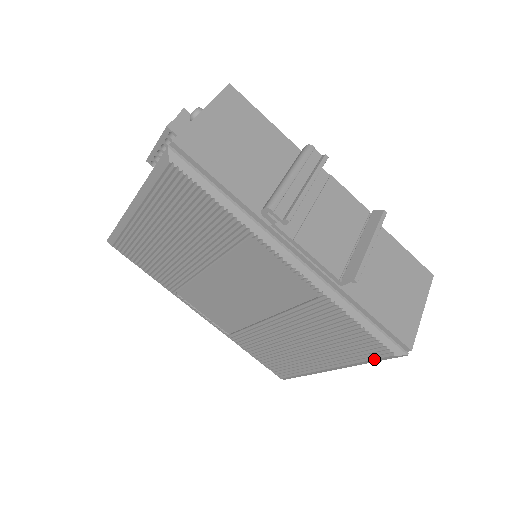
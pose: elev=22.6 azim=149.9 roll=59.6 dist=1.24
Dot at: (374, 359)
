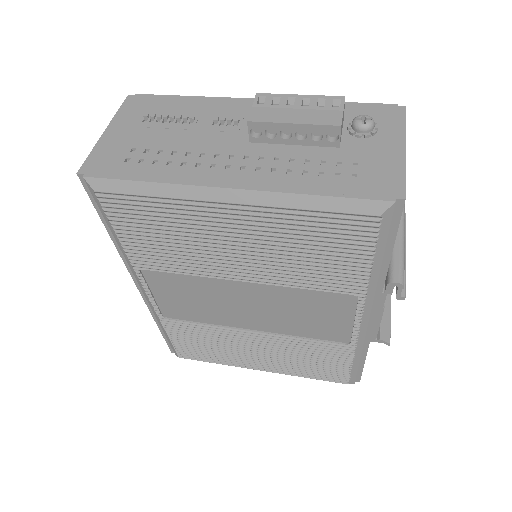
Dot at: (324, 380)
